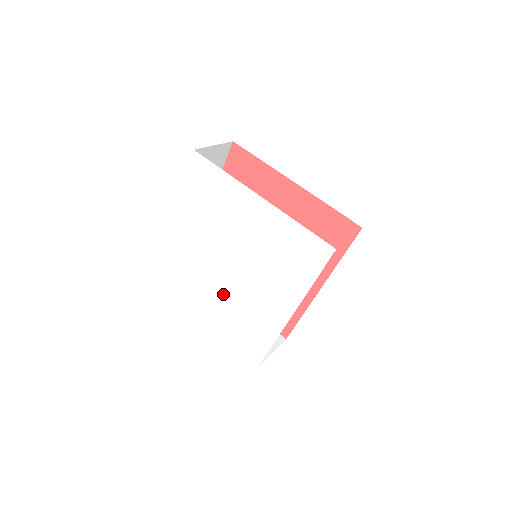
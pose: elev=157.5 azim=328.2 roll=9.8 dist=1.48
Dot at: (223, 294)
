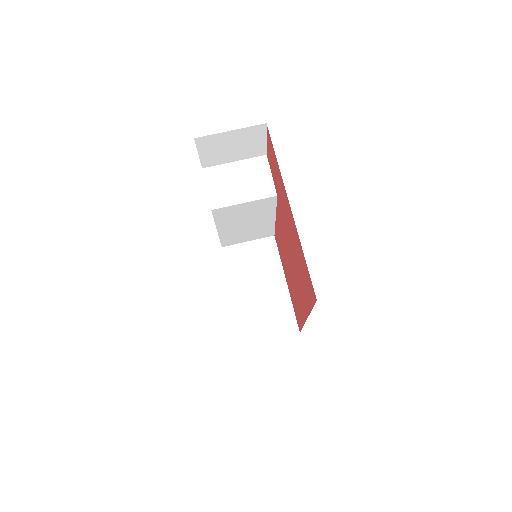
Dot at: occluded
